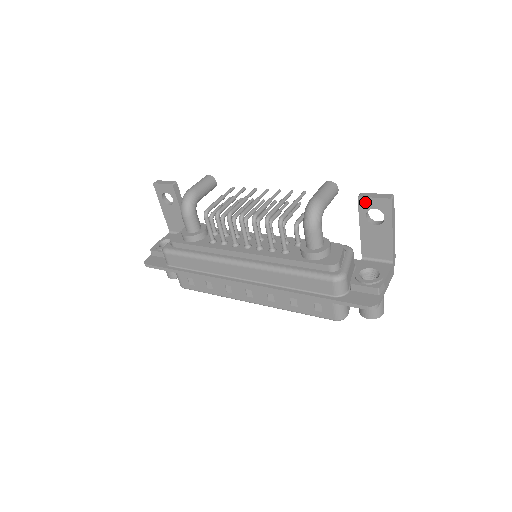
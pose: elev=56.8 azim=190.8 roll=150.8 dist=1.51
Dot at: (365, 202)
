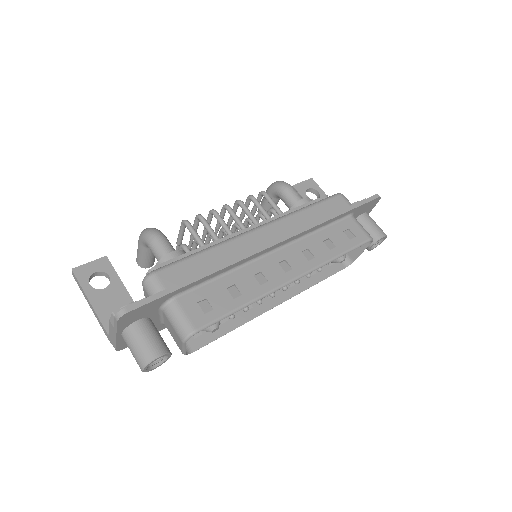
Dot at: (300, 187)
